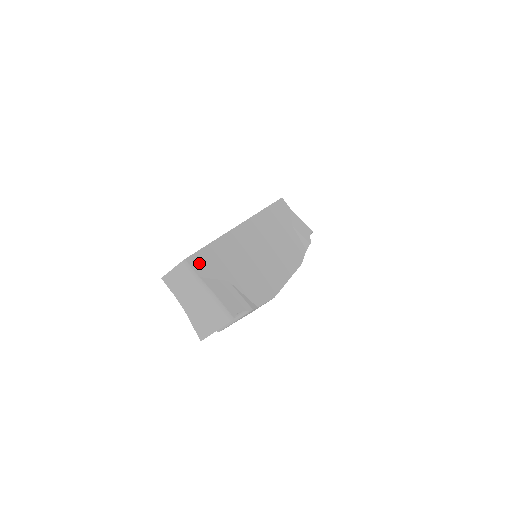
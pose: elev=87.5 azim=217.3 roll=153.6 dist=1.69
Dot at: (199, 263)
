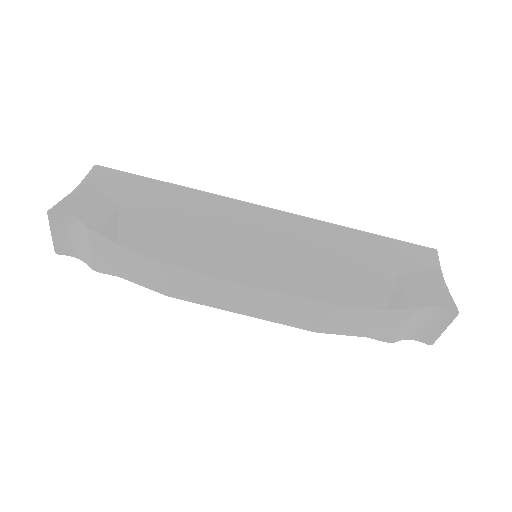
Dot at: (108, 176)
